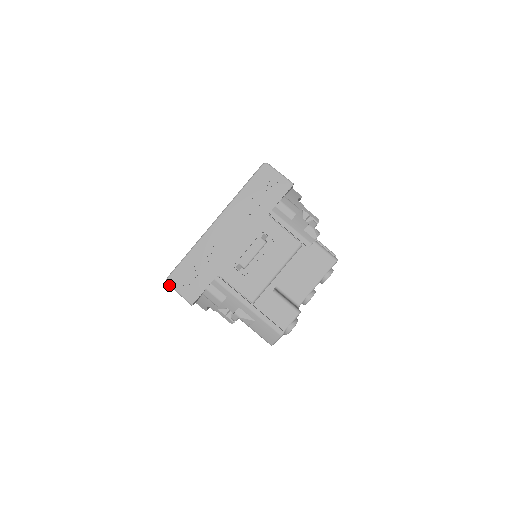
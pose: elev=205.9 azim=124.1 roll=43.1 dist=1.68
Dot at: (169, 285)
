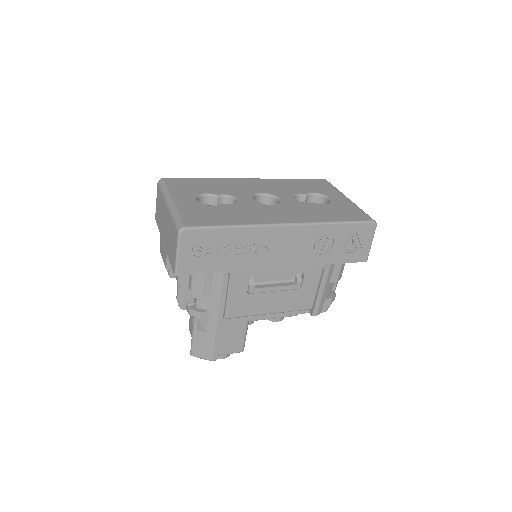
Dot at: (178, 236)
